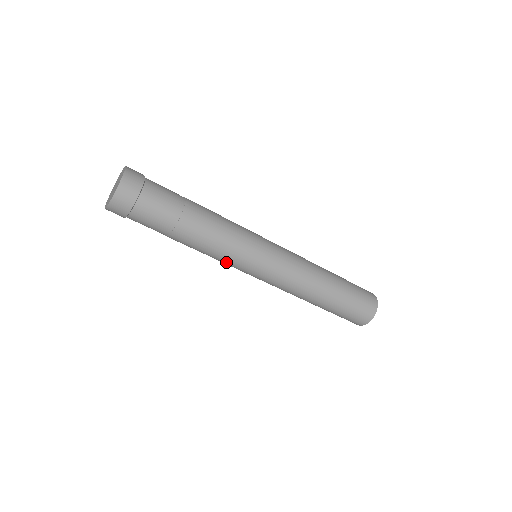
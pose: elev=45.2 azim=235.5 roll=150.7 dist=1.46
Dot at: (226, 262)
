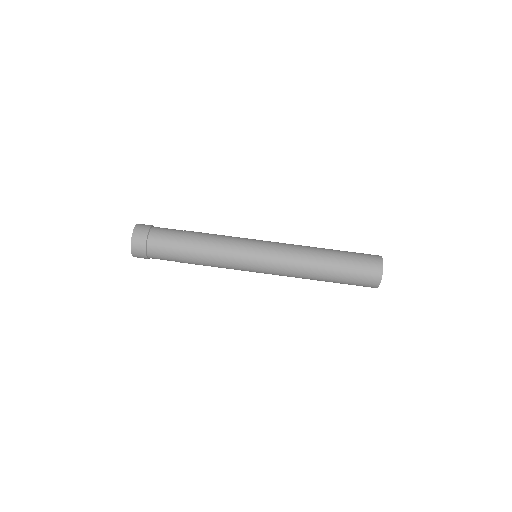
Dot at: (231, 253)
